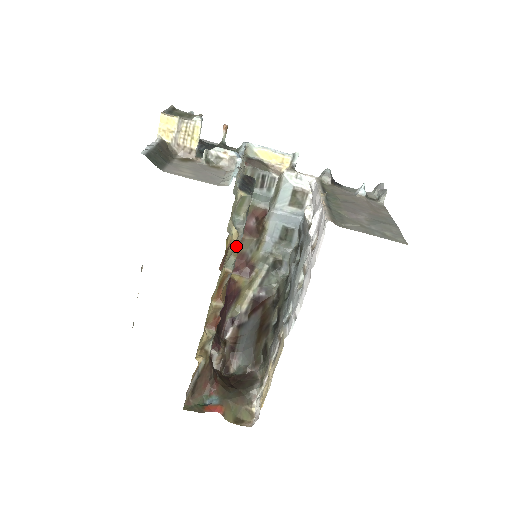
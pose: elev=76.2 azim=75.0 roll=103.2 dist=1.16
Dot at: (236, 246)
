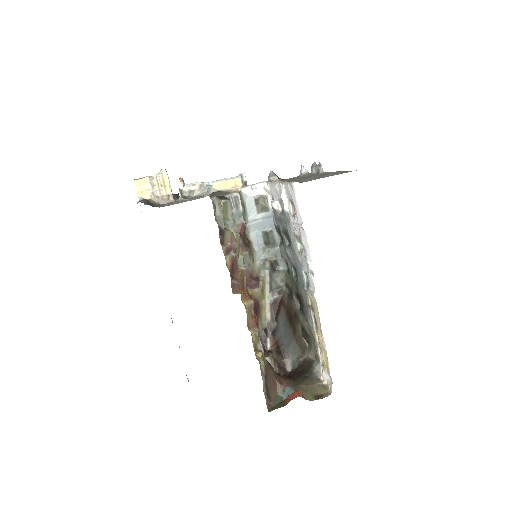
Dot at: (239, 245)
